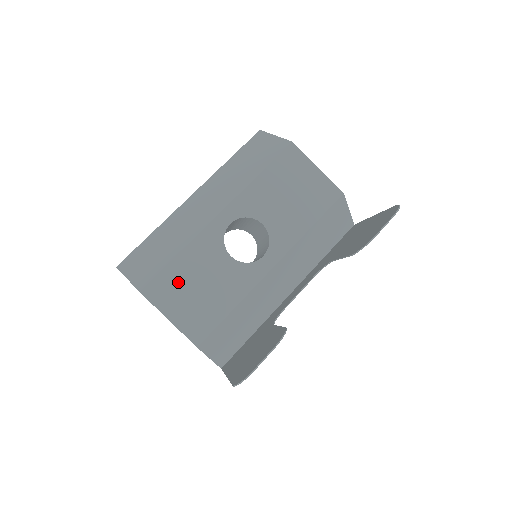
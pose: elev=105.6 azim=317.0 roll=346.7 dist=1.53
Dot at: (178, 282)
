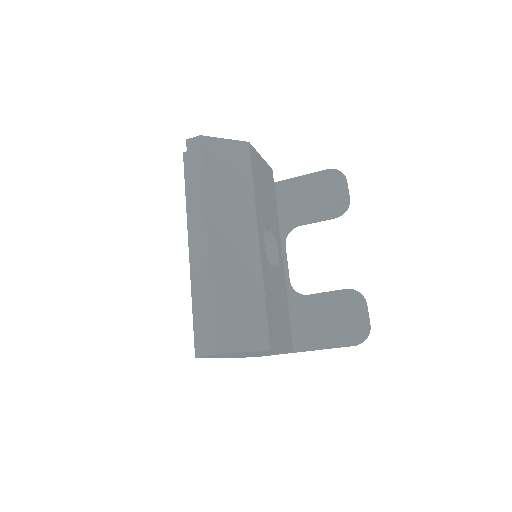
Dot at: (274, 318)
